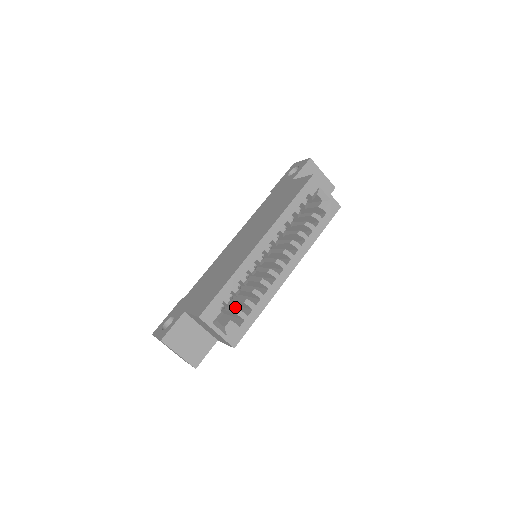
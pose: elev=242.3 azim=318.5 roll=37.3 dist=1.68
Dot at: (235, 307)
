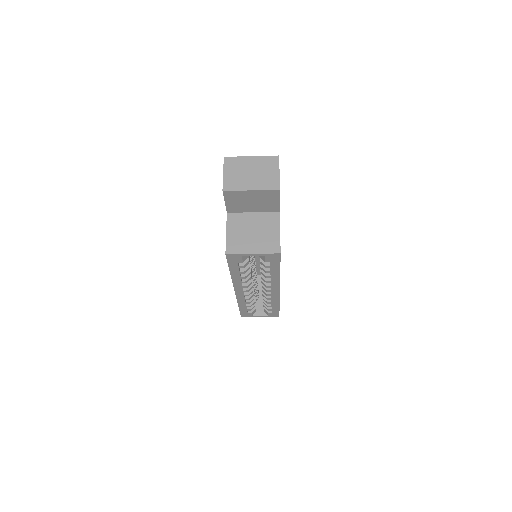
Dot at: occluded
